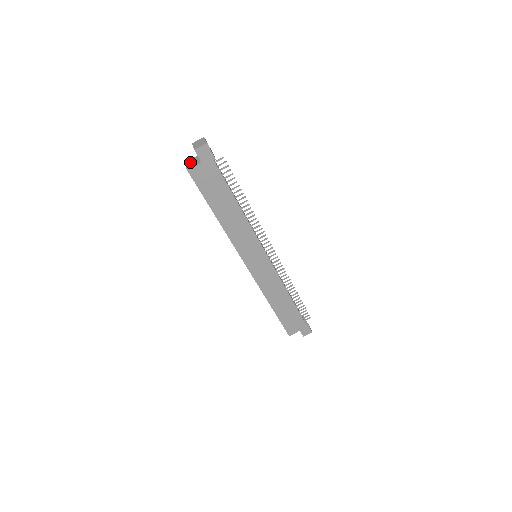
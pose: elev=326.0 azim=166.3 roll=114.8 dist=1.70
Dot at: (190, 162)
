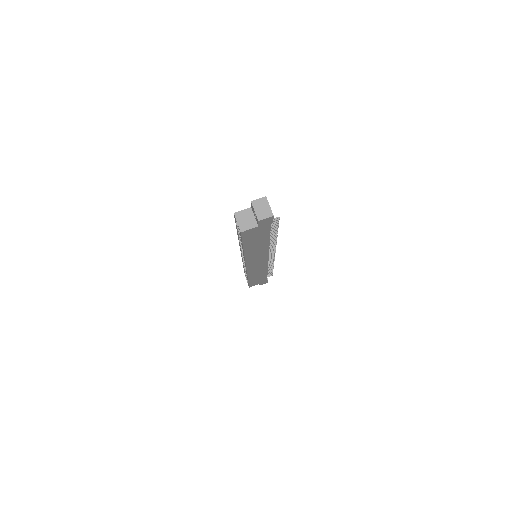
Dot at: (242, 217)
